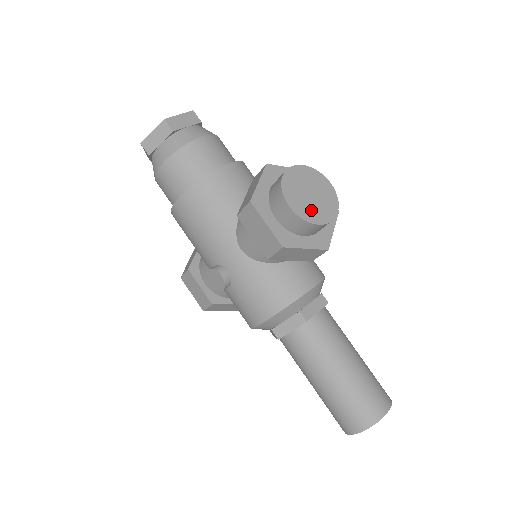
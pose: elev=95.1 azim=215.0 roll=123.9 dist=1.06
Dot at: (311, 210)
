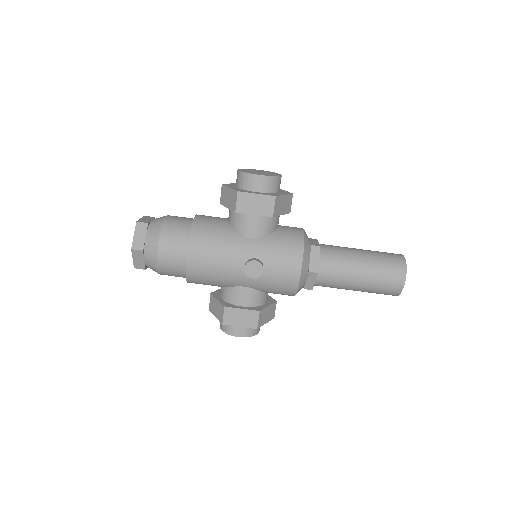
Dot at: (269, 174)
